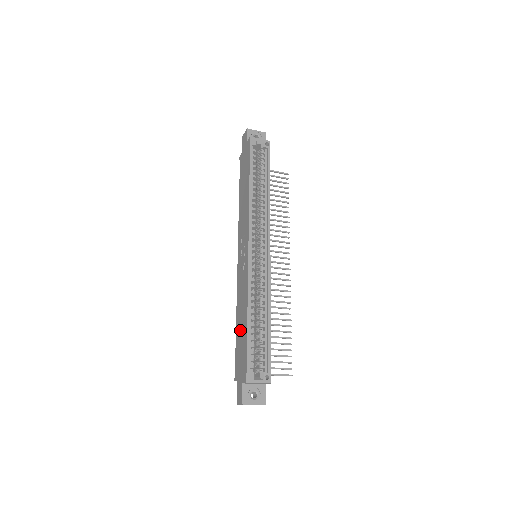
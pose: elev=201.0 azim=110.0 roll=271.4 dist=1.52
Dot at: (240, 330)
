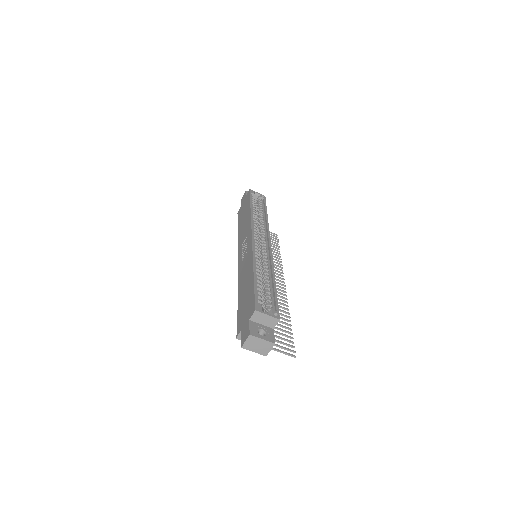
Dot at: (244, 292)
